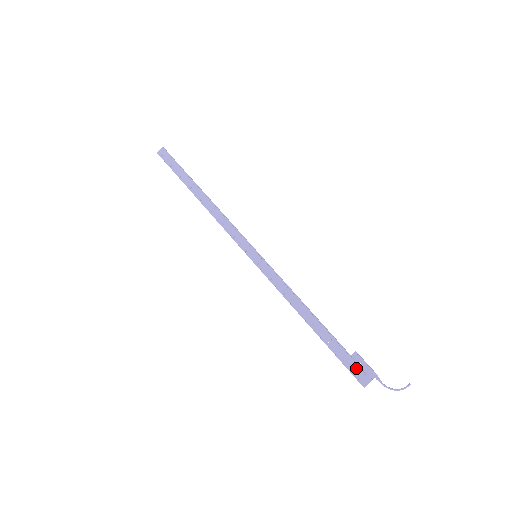
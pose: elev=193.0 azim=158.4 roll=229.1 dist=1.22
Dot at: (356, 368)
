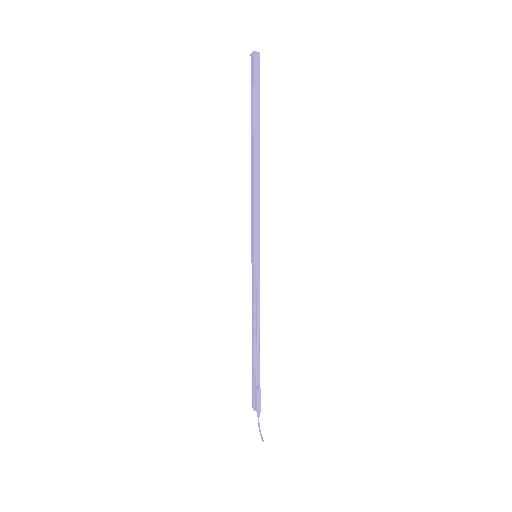
Dot at: (253, 395)
